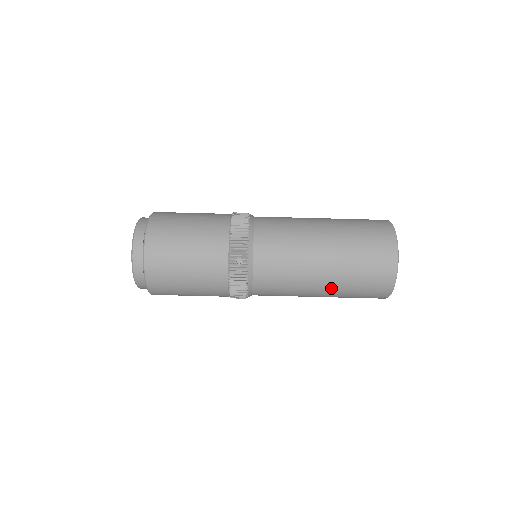
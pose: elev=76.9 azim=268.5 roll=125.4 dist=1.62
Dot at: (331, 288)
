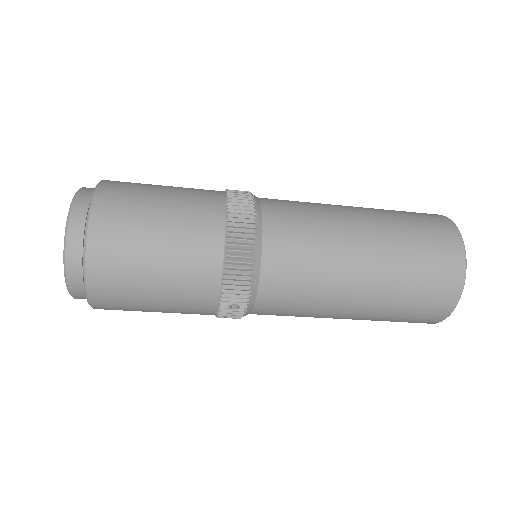
Dot at: (352, 319)
